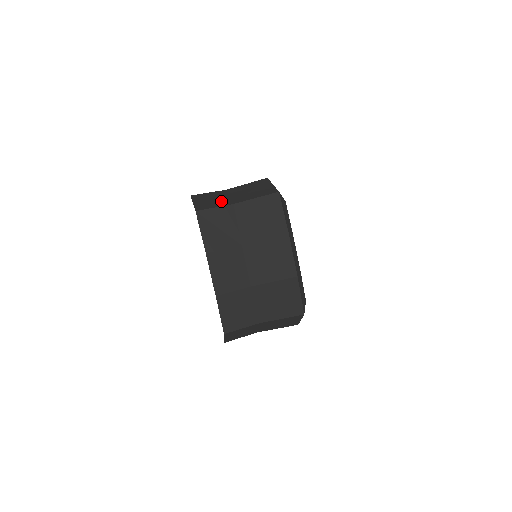
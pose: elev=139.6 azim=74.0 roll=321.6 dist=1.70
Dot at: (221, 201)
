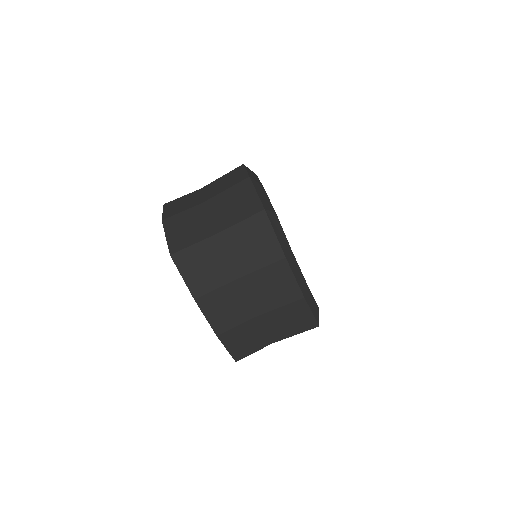
Dot at: (198, 230)
